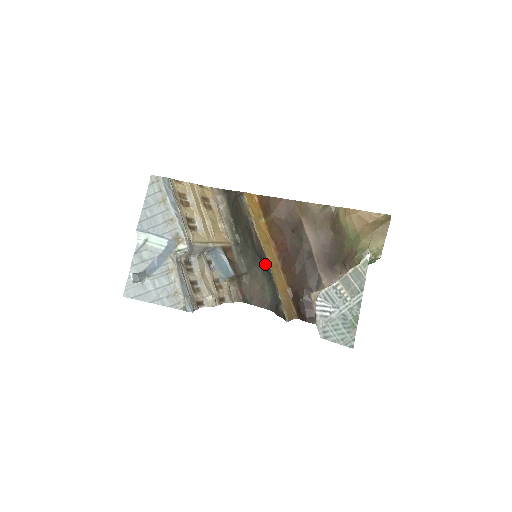
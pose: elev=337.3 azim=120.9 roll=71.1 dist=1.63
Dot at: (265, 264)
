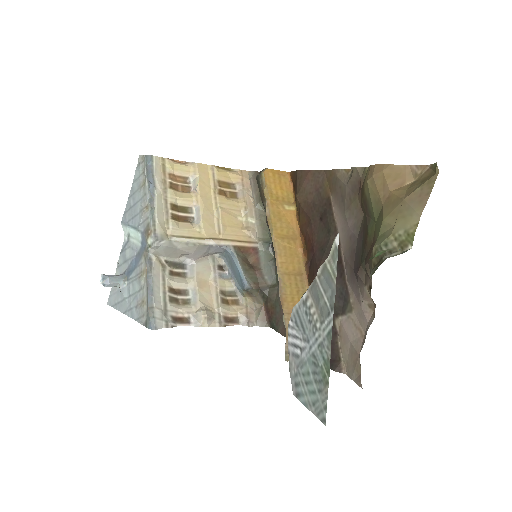
Dot at: occluded
